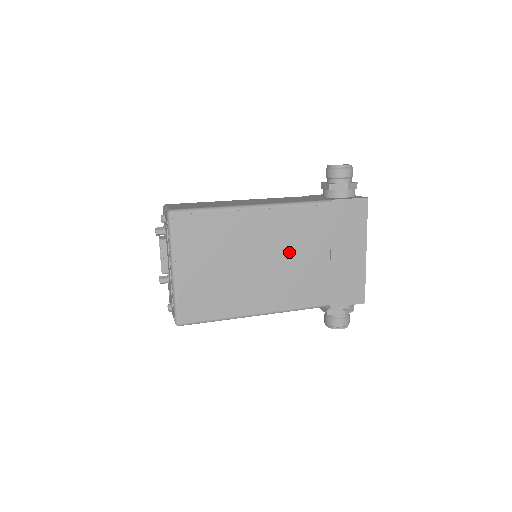
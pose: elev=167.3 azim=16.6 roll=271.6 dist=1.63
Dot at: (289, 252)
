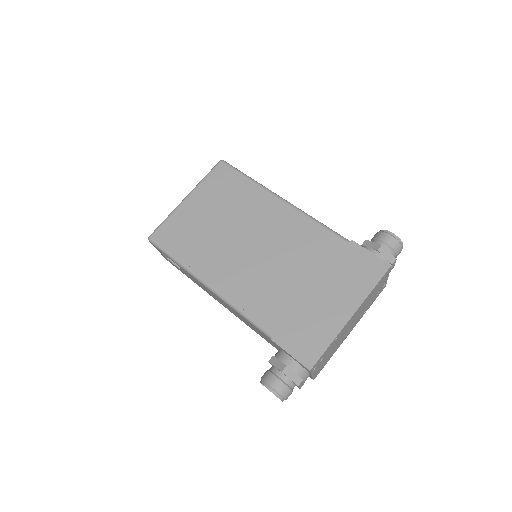
Dot at: (278, 254)
